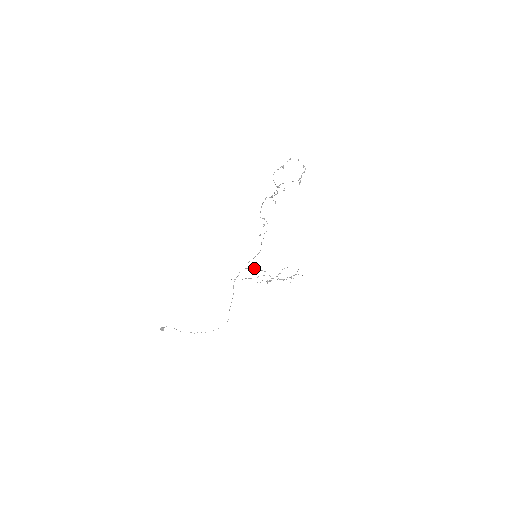
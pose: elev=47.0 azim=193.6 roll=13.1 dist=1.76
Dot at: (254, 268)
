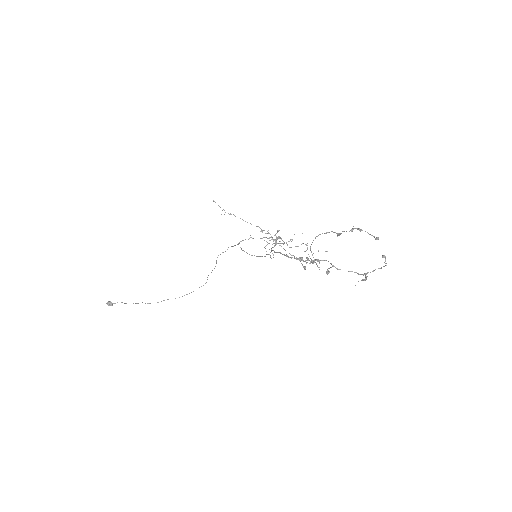
Dot at: (252, 238)
